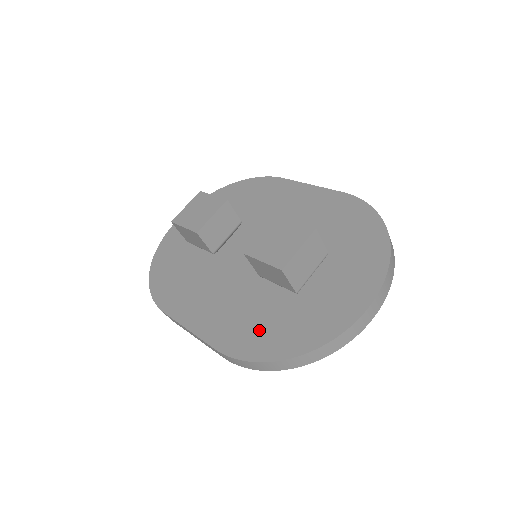
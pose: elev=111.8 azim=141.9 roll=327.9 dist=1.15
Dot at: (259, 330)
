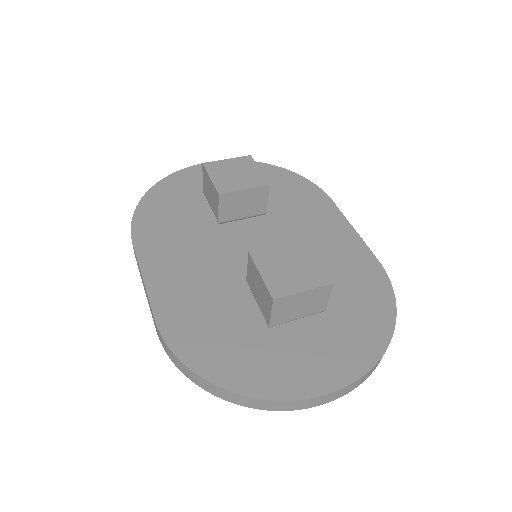
Dot at: (209, 333)
